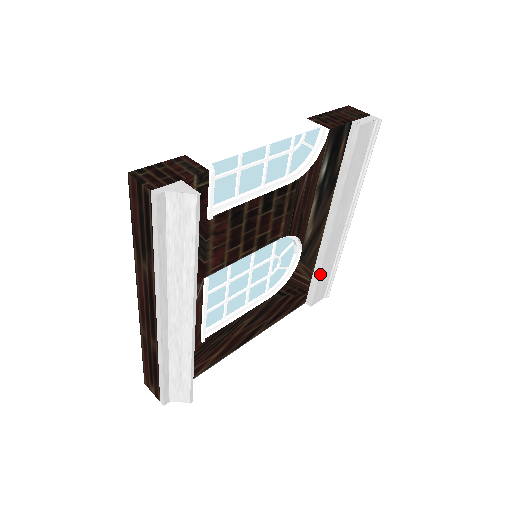
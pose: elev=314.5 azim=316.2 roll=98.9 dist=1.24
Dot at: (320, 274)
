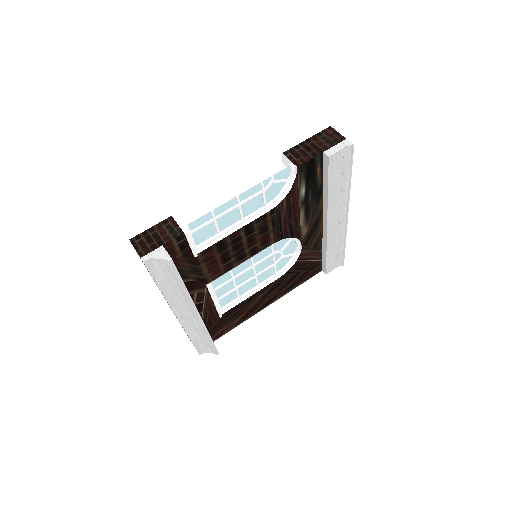
Dot at: (327, 254)
